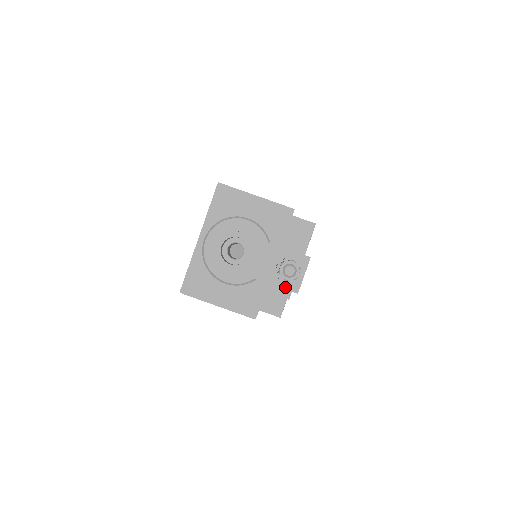
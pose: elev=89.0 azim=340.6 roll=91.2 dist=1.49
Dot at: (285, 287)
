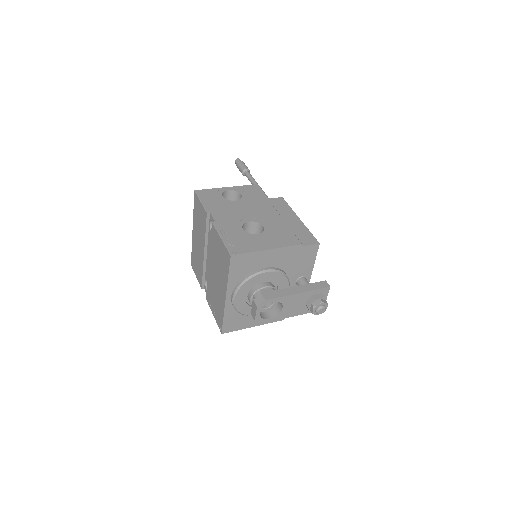
Dot at: occluded
